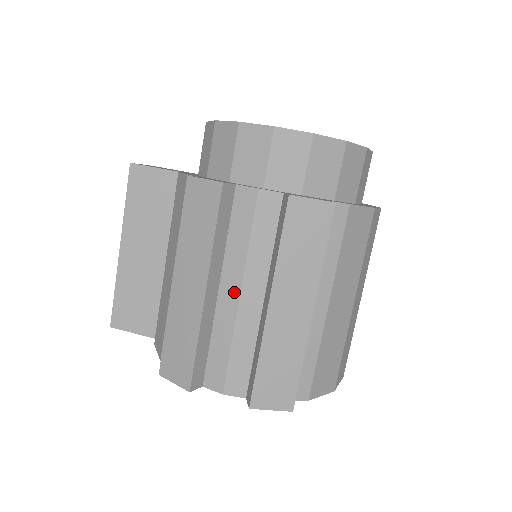
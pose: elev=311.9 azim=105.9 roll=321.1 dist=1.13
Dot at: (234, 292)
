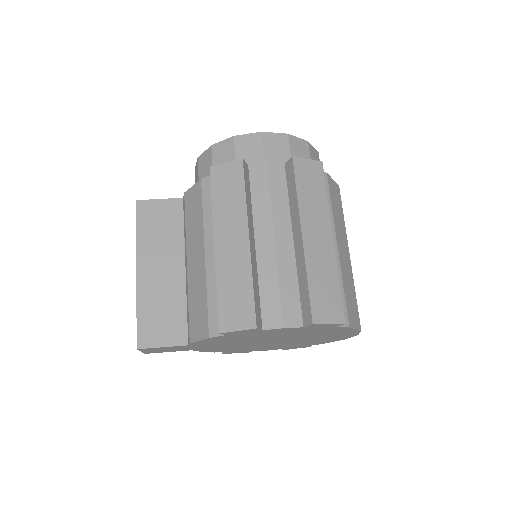
Dot at: (269, 239)
